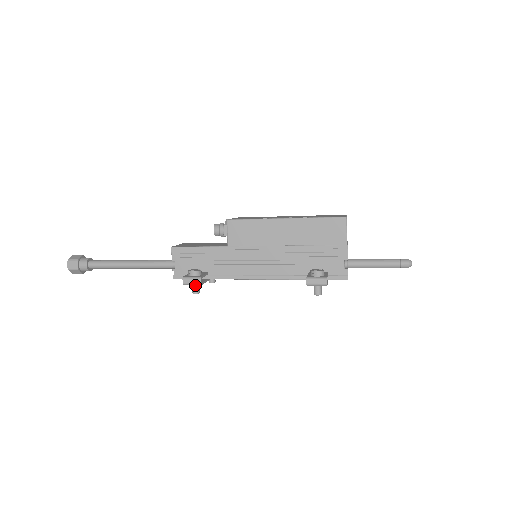
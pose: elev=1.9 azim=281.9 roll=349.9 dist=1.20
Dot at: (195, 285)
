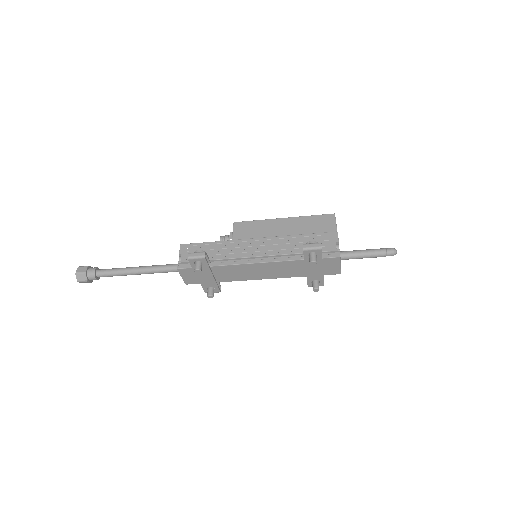
Dot at: (198, 262)
